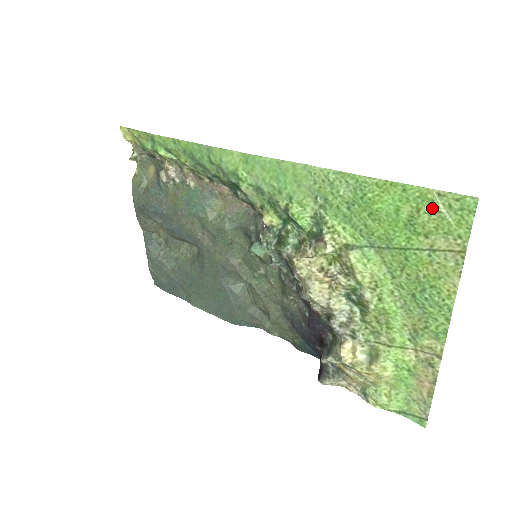
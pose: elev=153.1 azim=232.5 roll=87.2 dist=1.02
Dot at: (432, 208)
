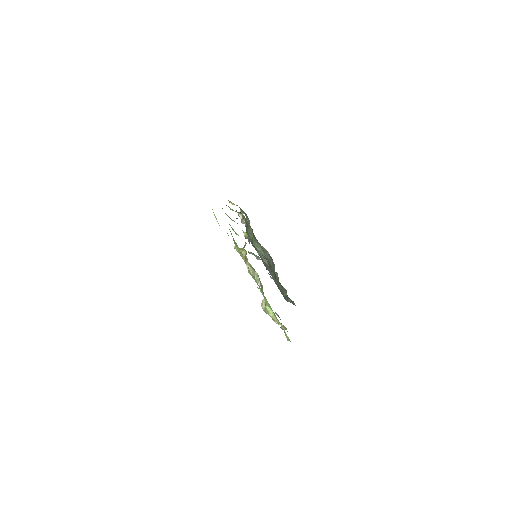
Dot at: occluded
